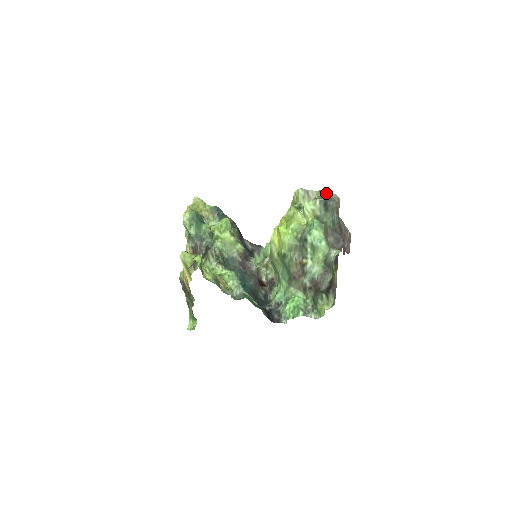
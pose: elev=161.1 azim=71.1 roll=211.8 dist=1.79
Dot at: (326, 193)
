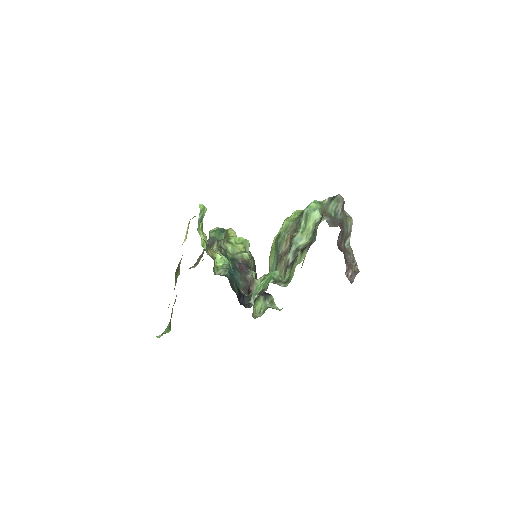
Dot at: occluded
